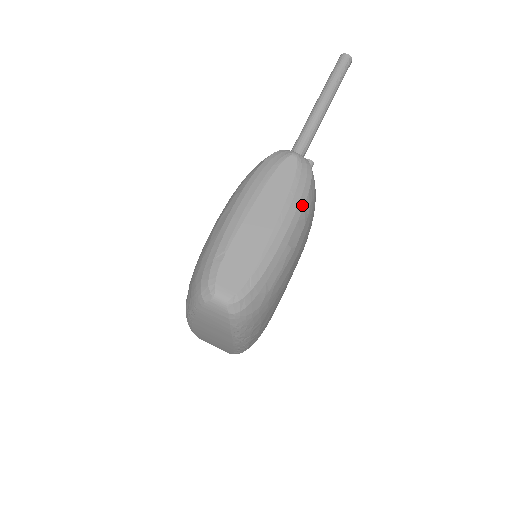
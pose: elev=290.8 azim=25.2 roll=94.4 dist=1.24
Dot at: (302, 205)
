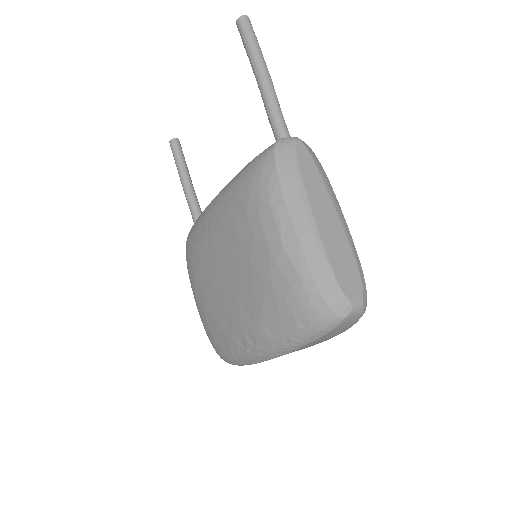
Dot at: occluded
